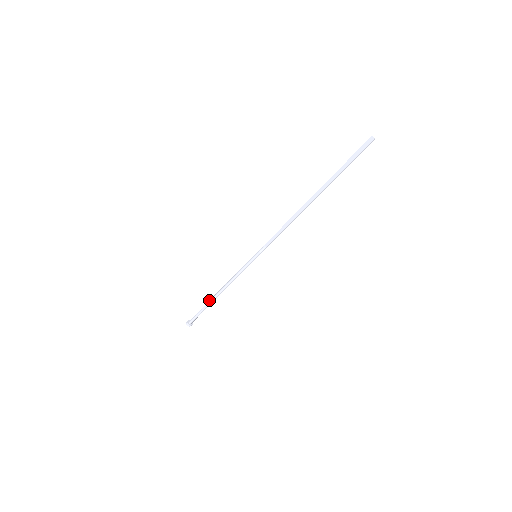
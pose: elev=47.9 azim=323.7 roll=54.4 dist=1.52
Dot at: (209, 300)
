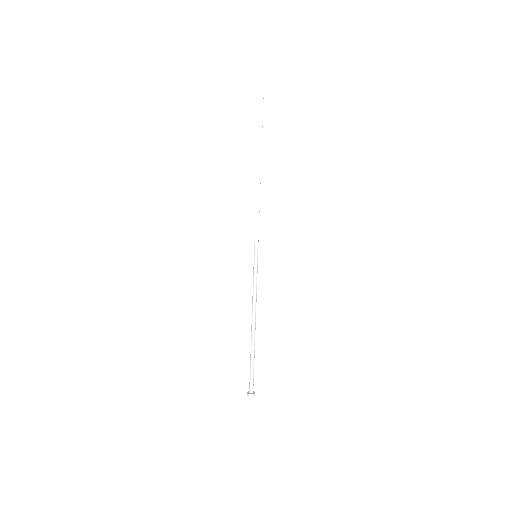
Dot at: occluded
